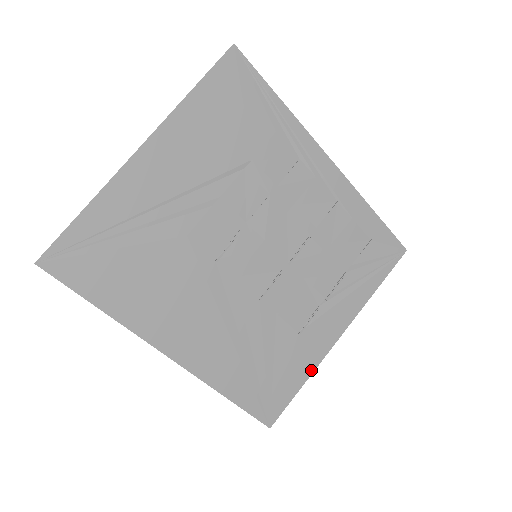
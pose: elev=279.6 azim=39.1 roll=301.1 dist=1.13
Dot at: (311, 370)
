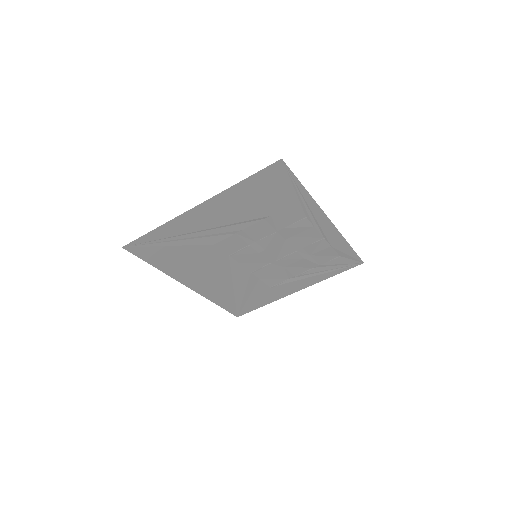
Dot at: (272, 301)
